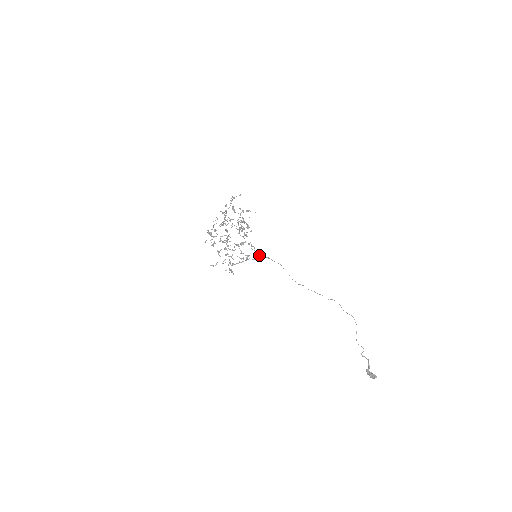
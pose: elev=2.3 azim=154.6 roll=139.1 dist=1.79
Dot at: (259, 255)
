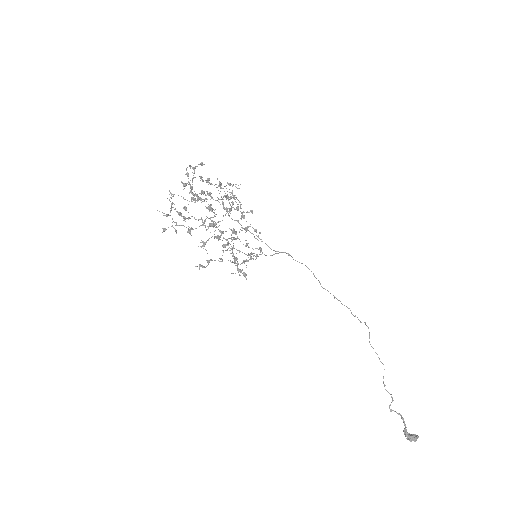
Dot at: occluded
